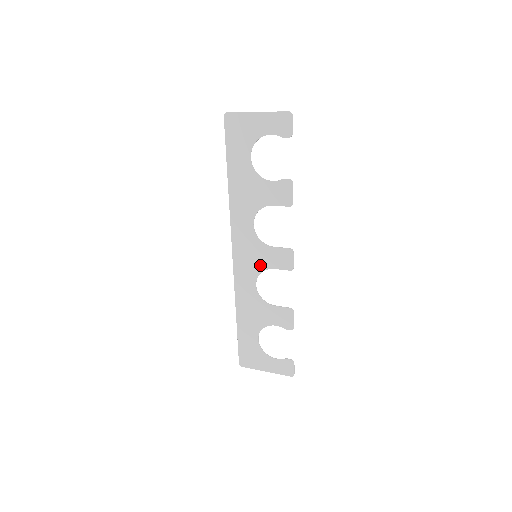
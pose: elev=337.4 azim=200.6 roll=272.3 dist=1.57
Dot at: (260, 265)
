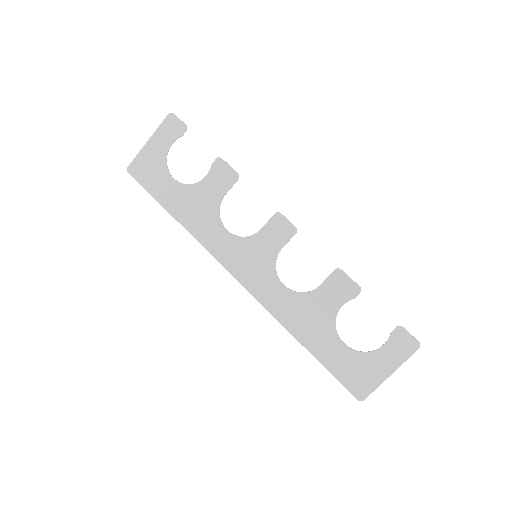
Dot at: (267, 260)
